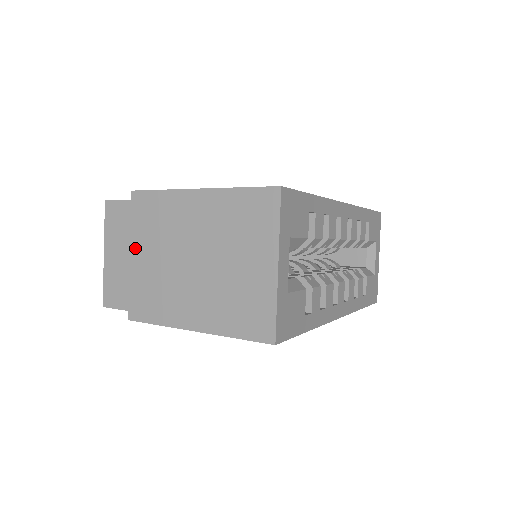
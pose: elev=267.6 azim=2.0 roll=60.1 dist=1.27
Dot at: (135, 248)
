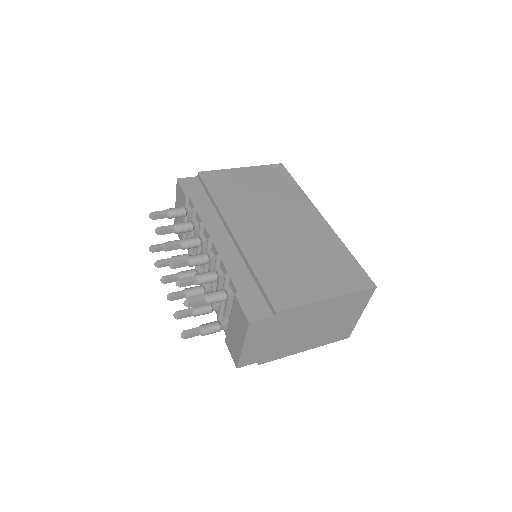
Dot at: (272, 336)
